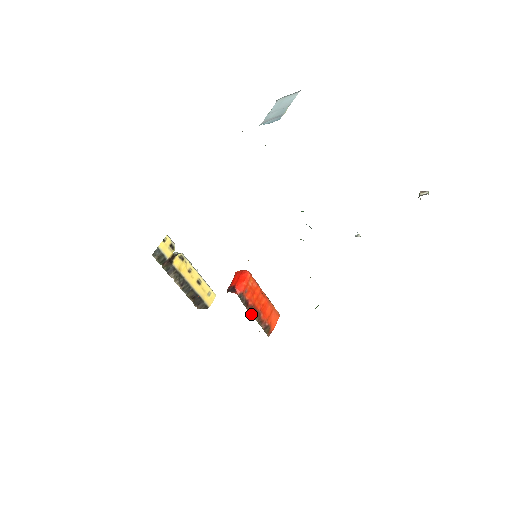
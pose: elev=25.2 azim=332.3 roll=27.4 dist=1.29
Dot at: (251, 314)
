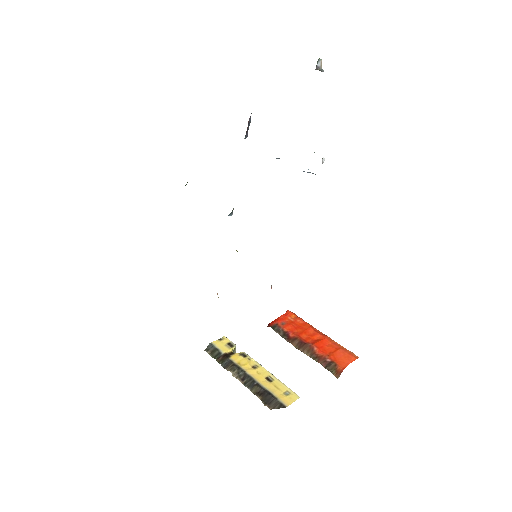
Dot at: (297, 348)
